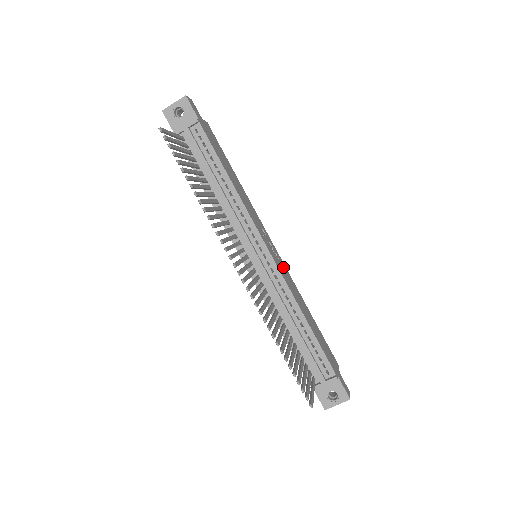
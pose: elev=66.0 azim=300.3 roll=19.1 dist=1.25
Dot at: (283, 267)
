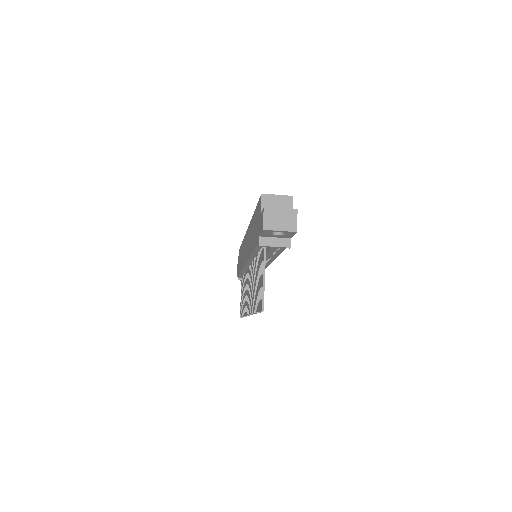
Dot at: occluded
